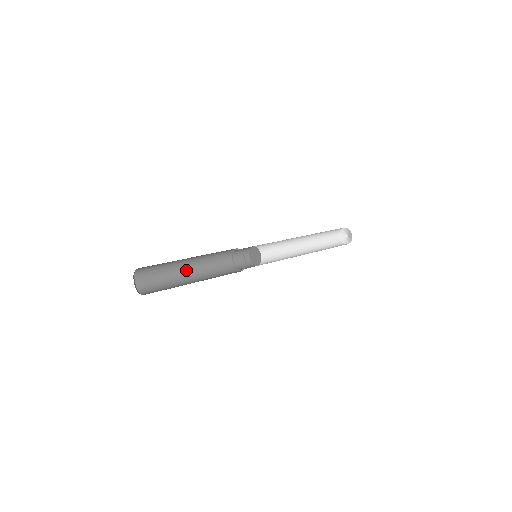
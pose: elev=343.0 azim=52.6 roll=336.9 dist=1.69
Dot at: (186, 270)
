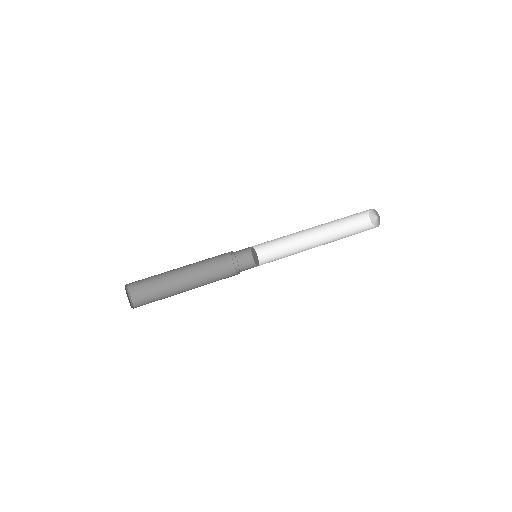
Dot at: (183, 281)
